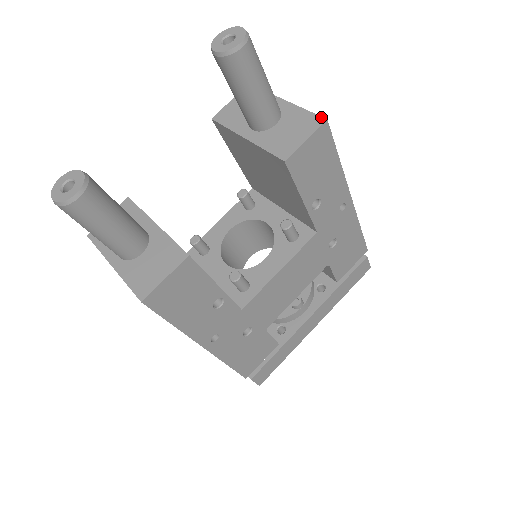
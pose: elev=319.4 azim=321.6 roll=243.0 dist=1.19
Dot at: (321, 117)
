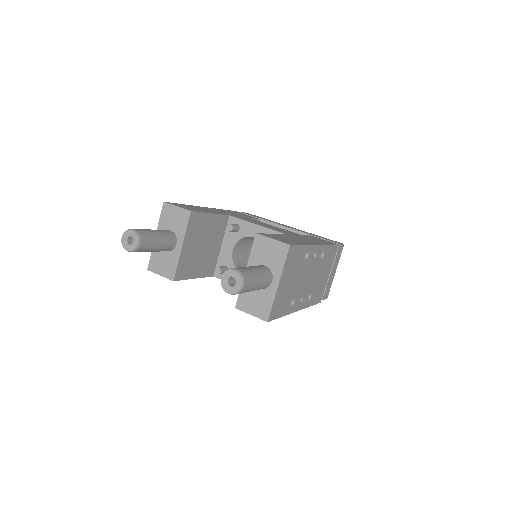
Dot at: (268, 317)
